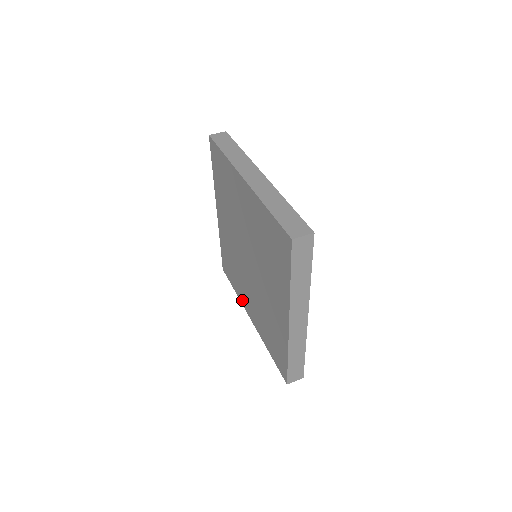
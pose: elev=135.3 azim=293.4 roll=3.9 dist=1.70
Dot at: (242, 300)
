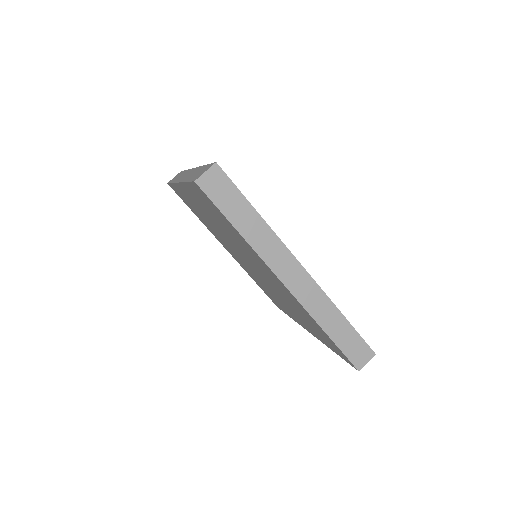
Dot at: (212, 233)
